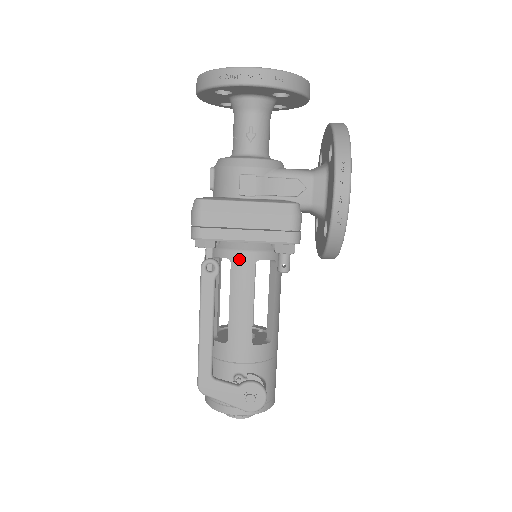
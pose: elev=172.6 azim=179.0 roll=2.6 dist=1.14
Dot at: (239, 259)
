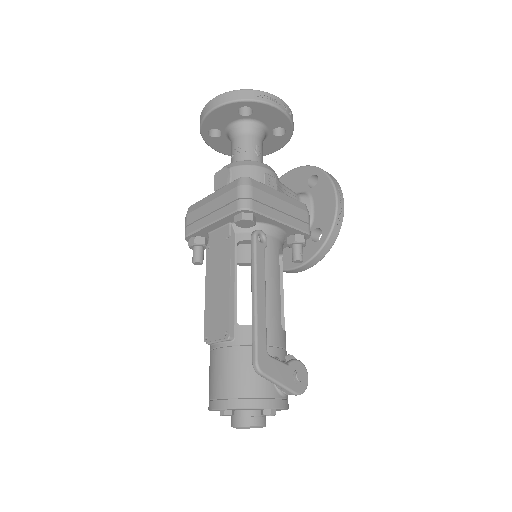
Dot at: (269, 242)
